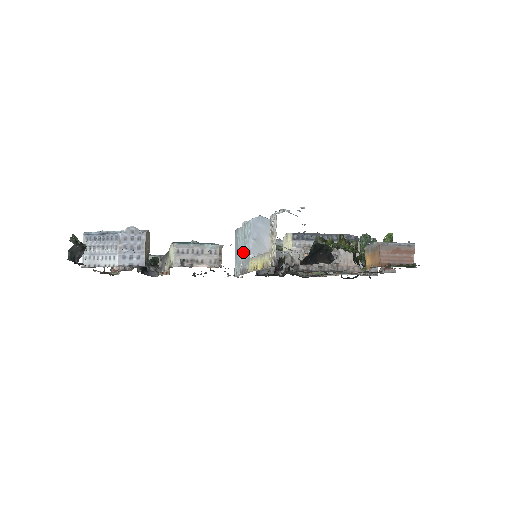
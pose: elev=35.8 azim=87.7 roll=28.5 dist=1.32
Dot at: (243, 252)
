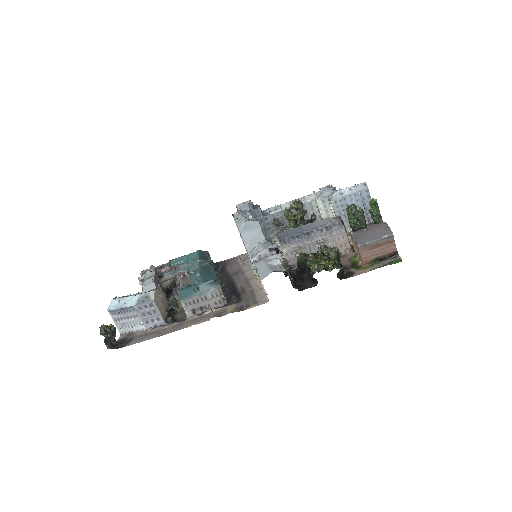
Dot at: (245, 247)
